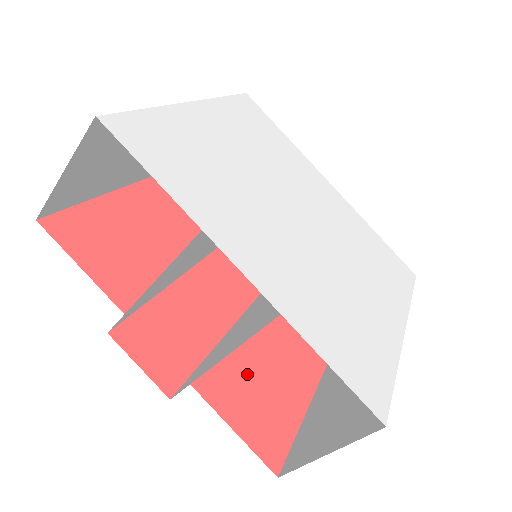
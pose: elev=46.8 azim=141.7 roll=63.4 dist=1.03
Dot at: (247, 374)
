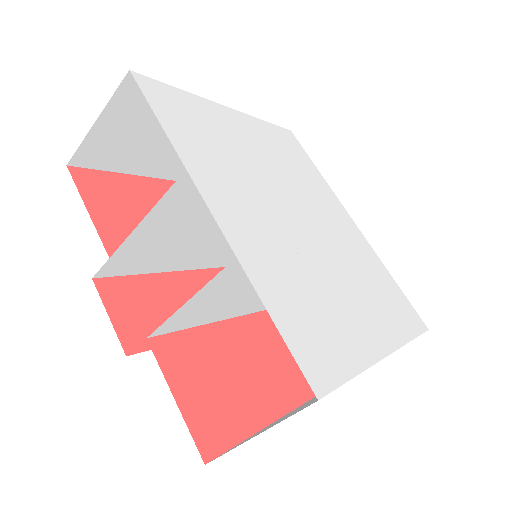
Dot at: (212, 361)
